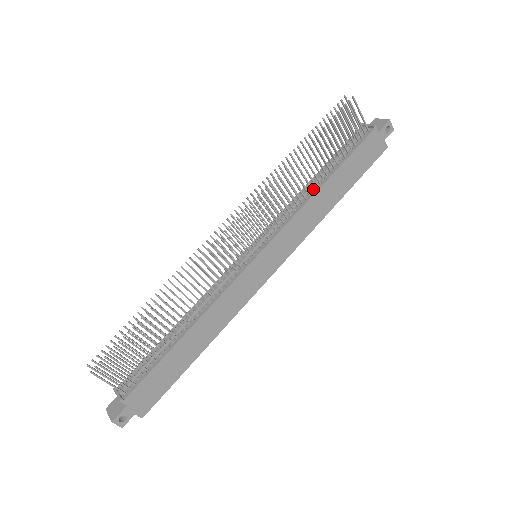
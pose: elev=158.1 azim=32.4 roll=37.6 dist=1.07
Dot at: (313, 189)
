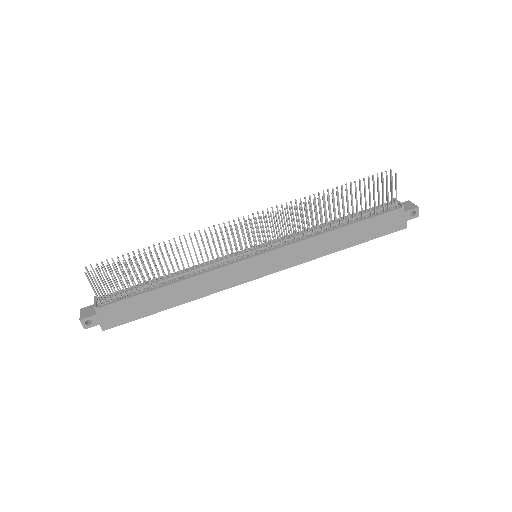
Dot at: (328, 228)
